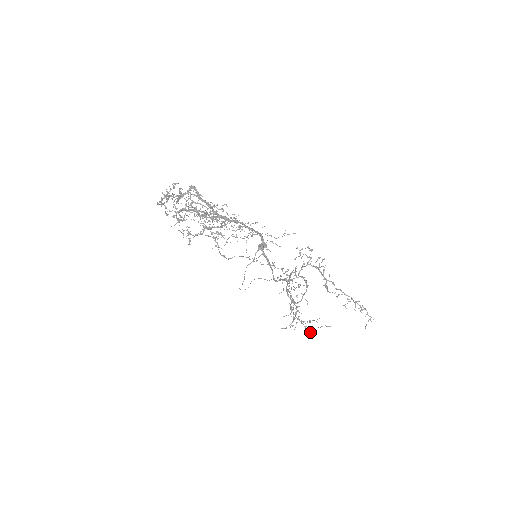
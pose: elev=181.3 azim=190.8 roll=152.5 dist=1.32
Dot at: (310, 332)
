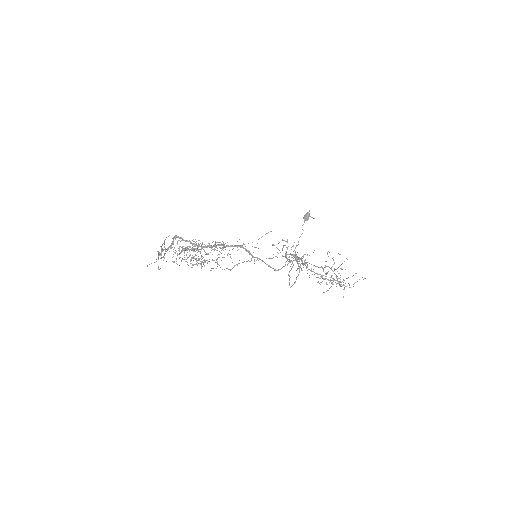
Dot at: occluded
